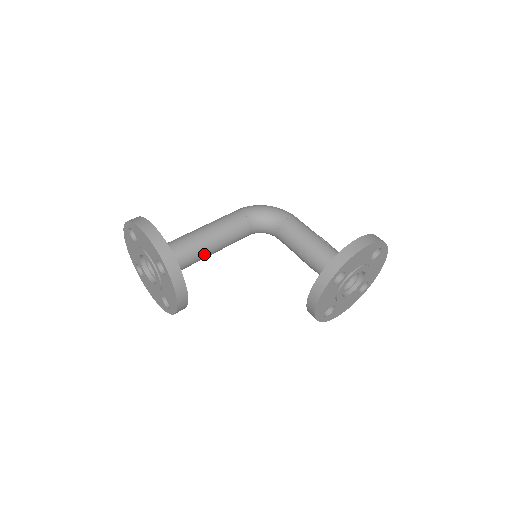
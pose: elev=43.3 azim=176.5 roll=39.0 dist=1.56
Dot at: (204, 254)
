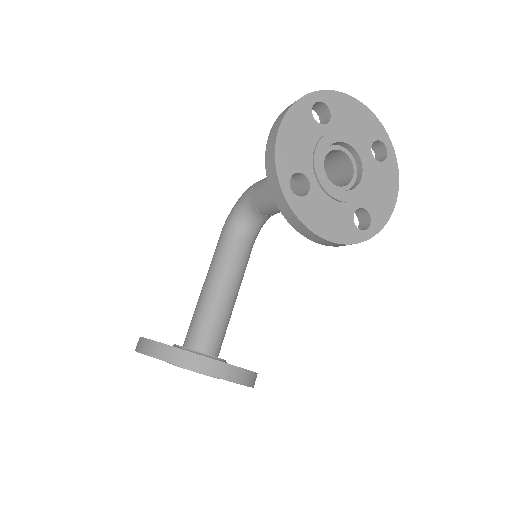
Dot at: (222, 306)
